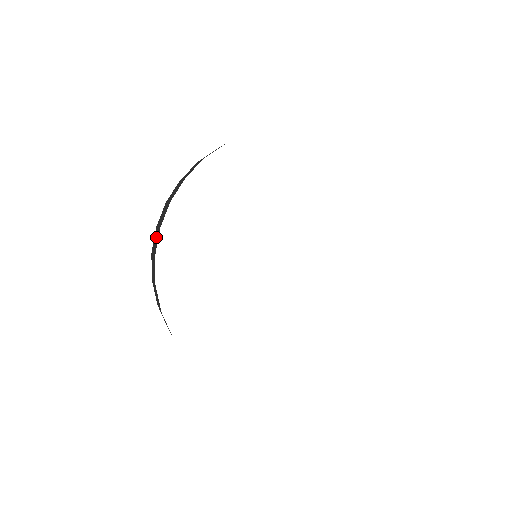
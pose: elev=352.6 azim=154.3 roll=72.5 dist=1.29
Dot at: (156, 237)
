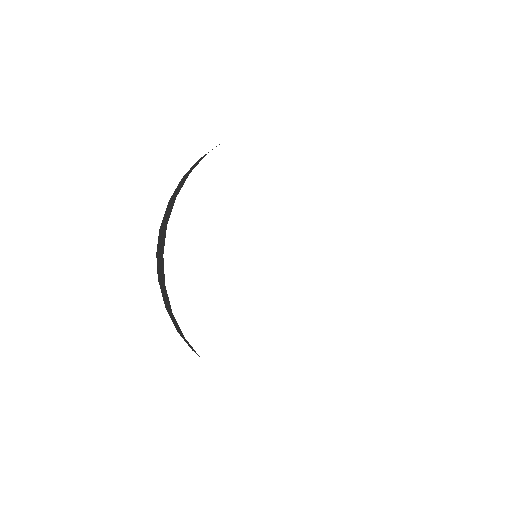
Dot at: (169, 208)
